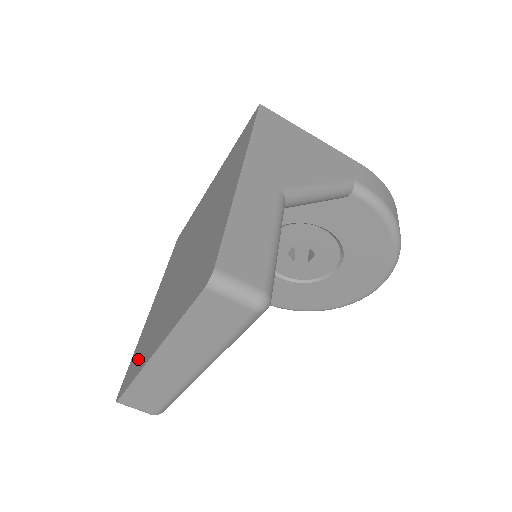
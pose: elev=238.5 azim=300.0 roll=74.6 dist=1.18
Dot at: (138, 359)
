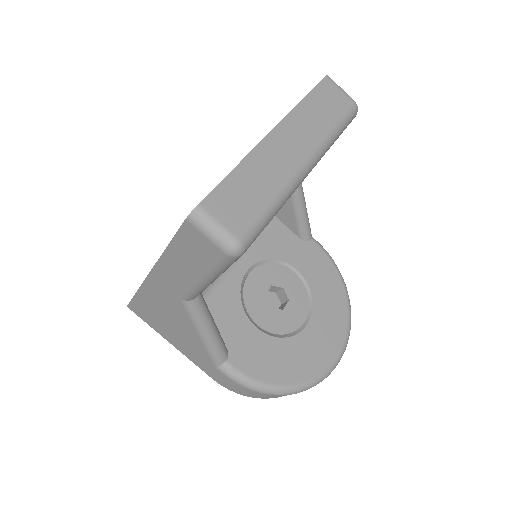
Dot at: occluded
